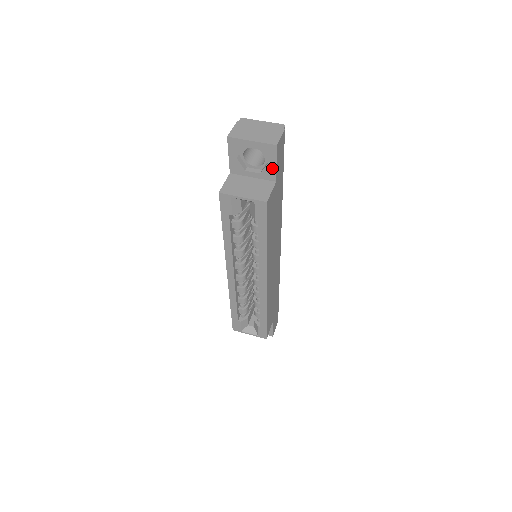
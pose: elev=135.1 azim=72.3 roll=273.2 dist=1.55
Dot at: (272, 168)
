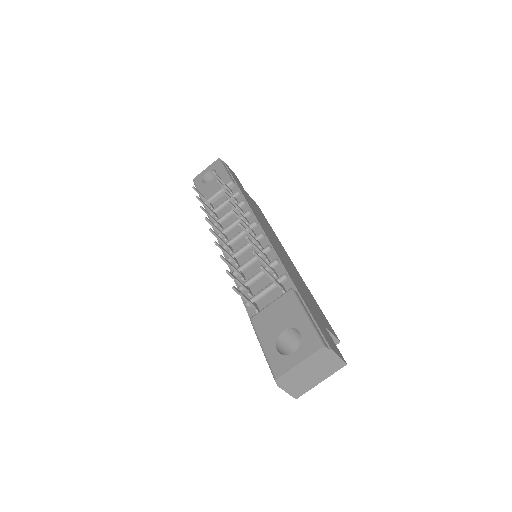
Dot at: occluded
